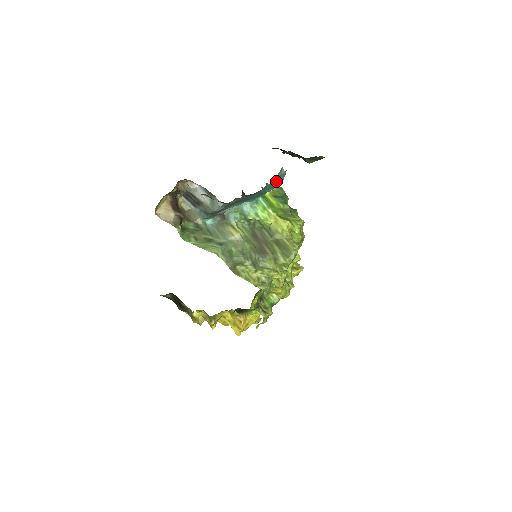
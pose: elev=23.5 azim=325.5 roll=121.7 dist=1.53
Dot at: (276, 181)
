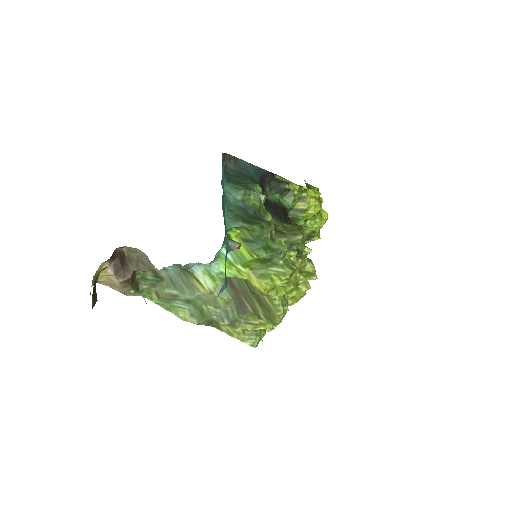
Dot at: occluded
